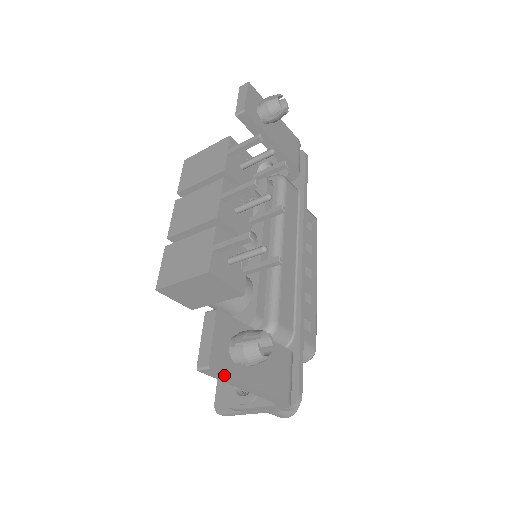
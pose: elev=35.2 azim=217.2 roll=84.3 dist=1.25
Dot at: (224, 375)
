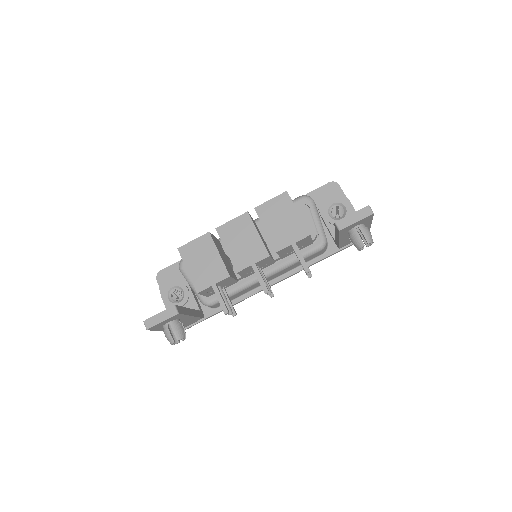
Dot at: (152, 330)
